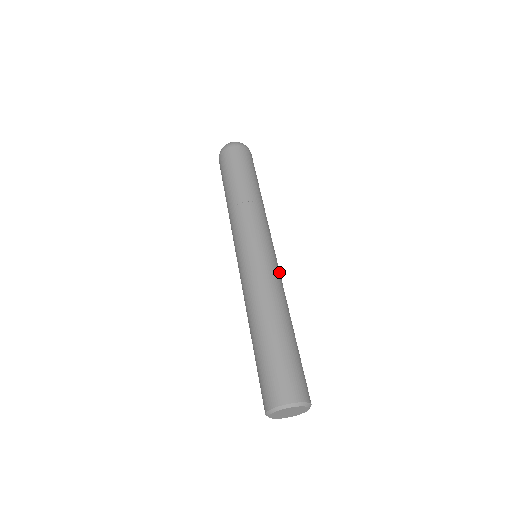
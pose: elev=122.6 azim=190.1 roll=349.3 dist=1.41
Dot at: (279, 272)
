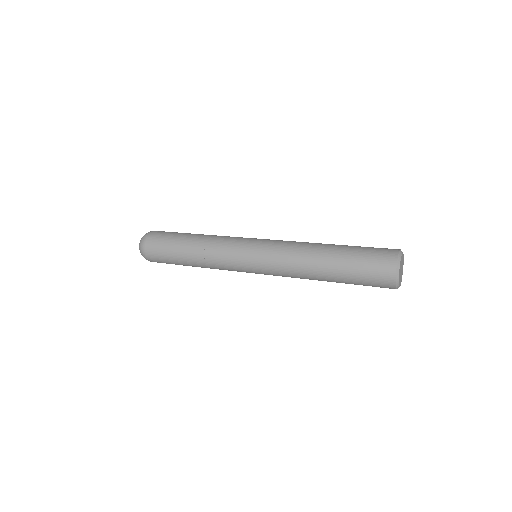
Dot at: occluded
